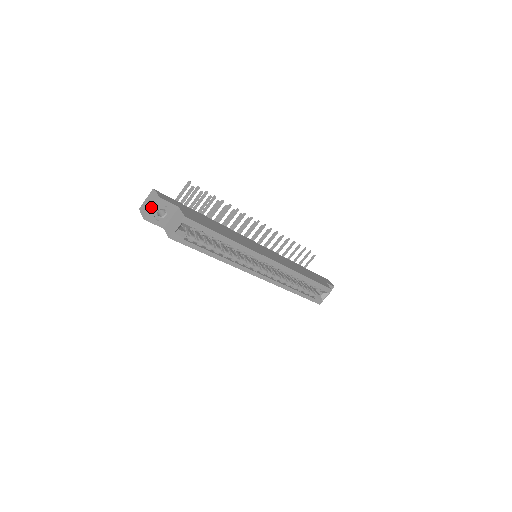
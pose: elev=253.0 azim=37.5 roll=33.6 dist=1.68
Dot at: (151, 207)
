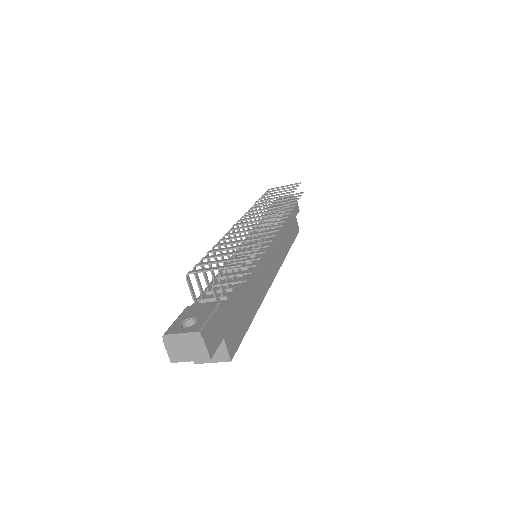
Dot at: (190, 359)
